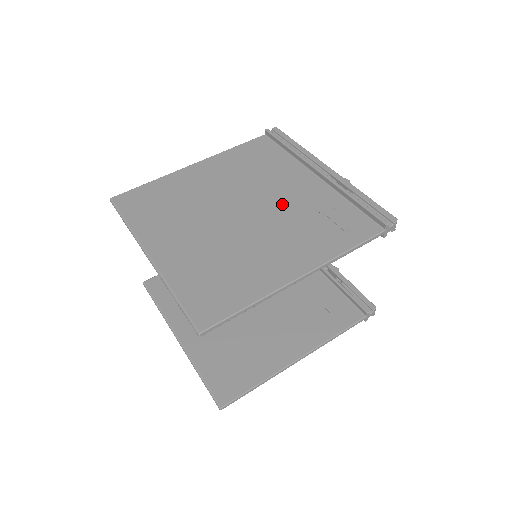
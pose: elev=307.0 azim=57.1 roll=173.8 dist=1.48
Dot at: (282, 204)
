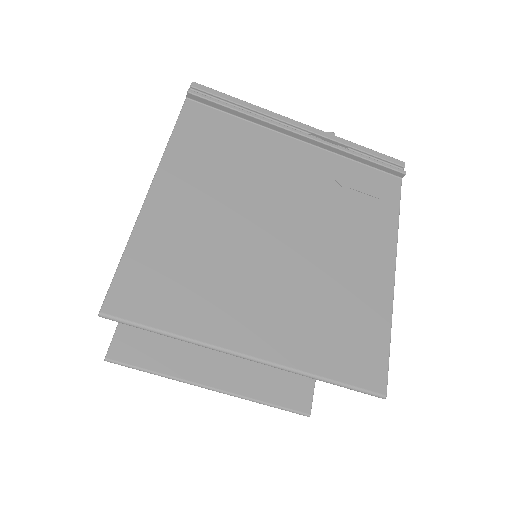
Dot at: (304, 197)
